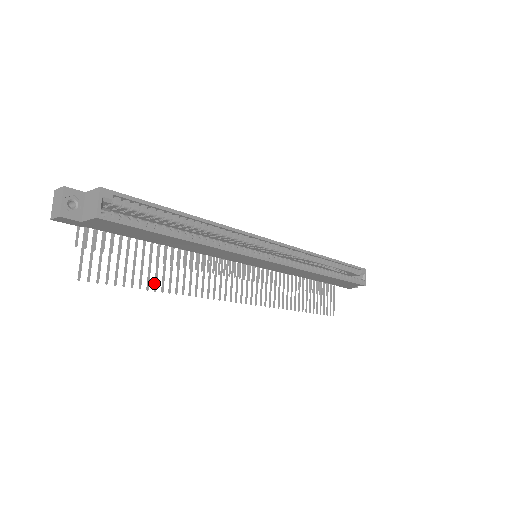
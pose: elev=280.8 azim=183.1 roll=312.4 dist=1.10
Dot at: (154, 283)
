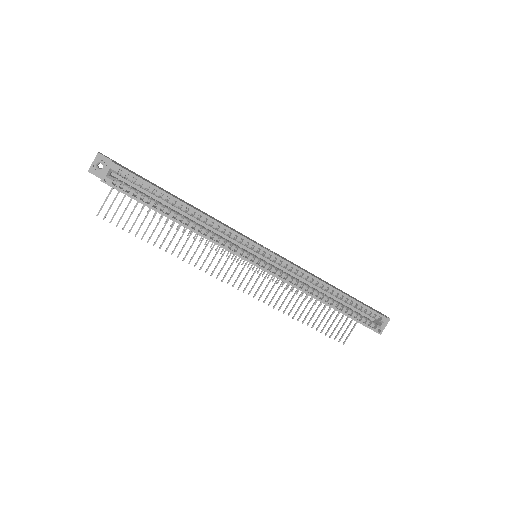
Dot at: (156, 240)
